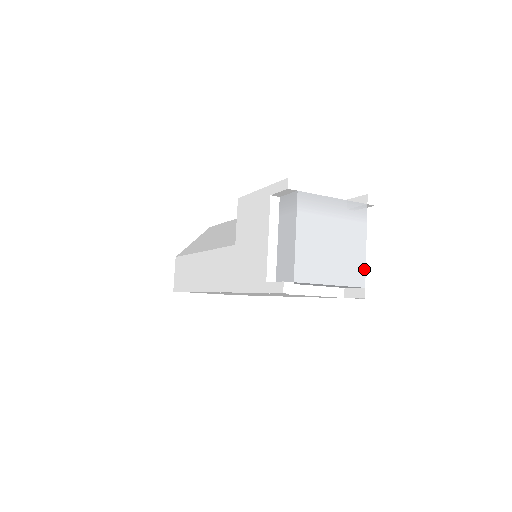
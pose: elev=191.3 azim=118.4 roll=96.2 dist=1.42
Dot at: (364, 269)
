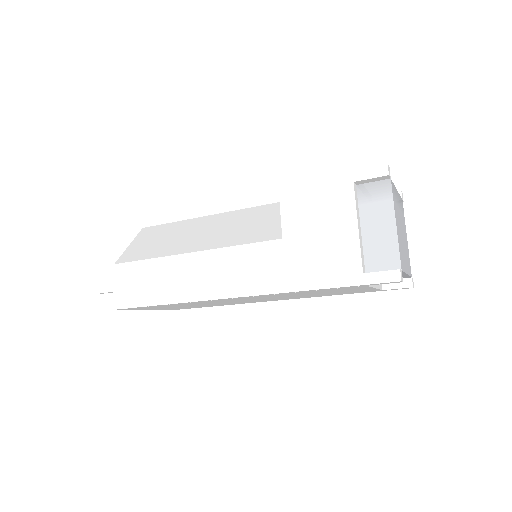
Dot at: (409, 260)
